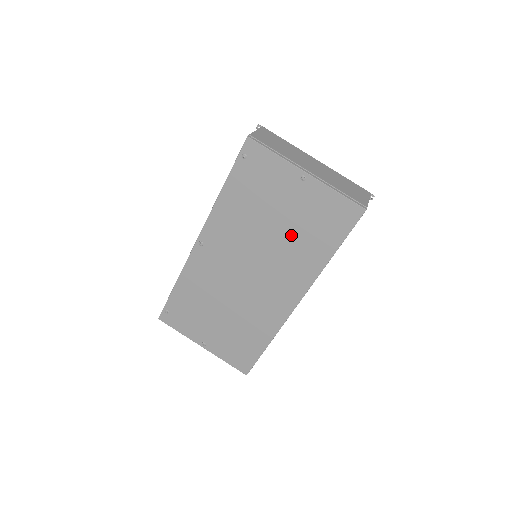
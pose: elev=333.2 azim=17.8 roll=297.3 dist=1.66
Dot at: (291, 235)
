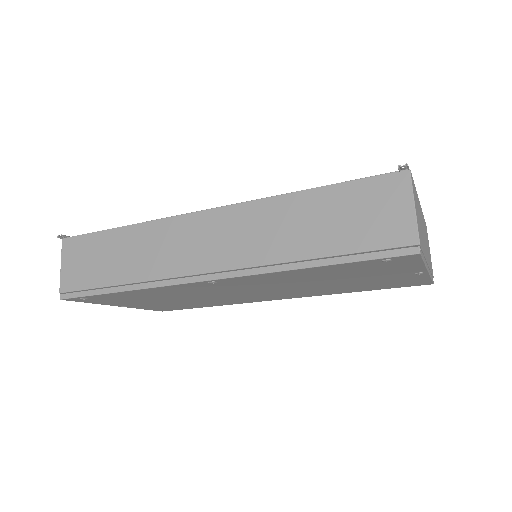
Dot at: (341, 286)
